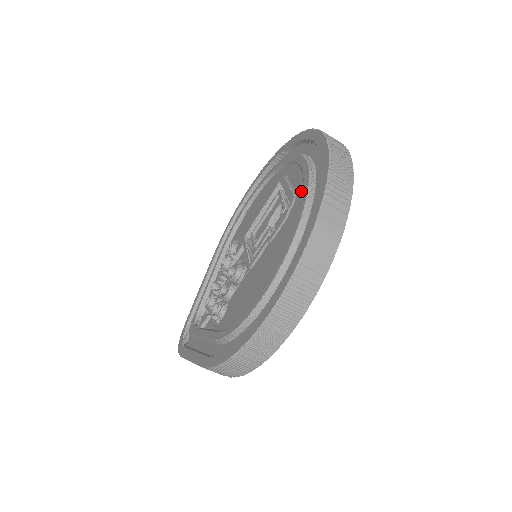
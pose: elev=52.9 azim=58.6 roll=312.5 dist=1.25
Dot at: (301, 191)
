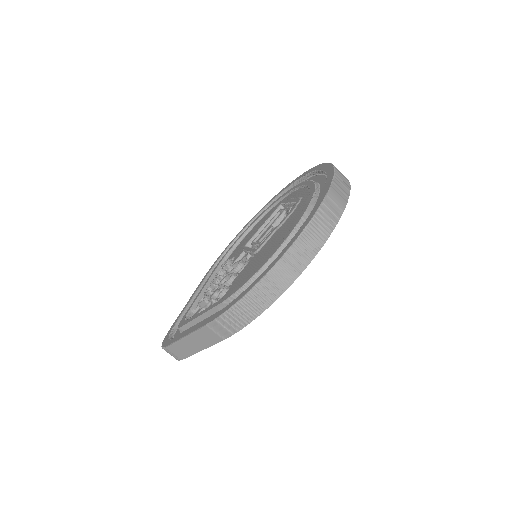
Dot at: (307, 192)
